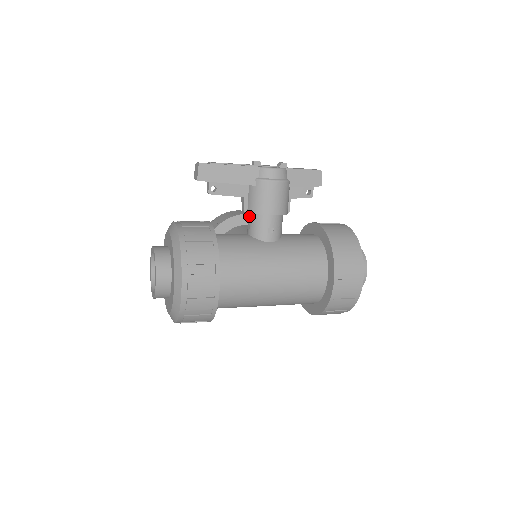
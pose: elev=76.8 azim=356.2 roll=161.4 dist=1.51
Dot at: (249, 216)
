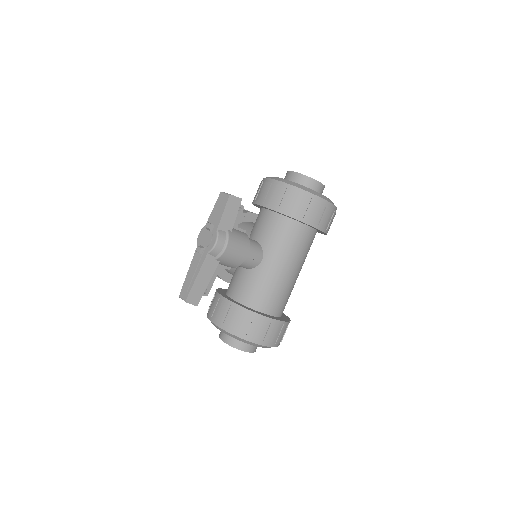
Dot at: occluded
